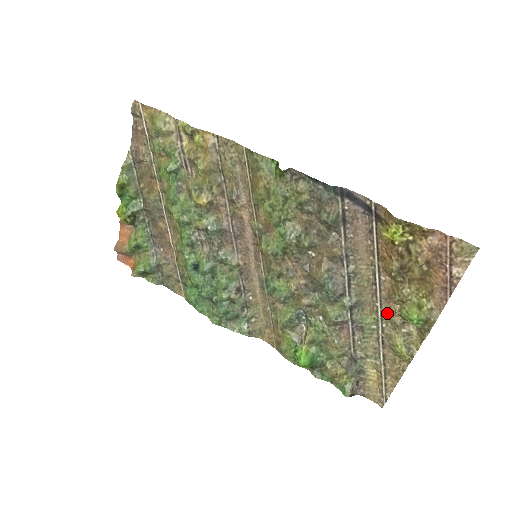
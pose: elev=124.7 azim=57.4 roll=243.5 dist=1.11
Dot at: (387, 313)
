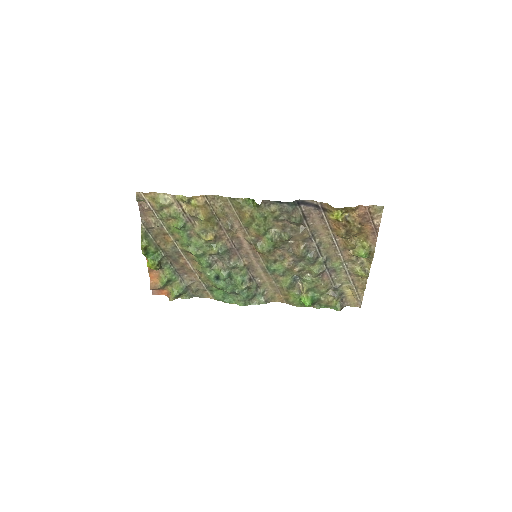
Dot at: (346, 257)
